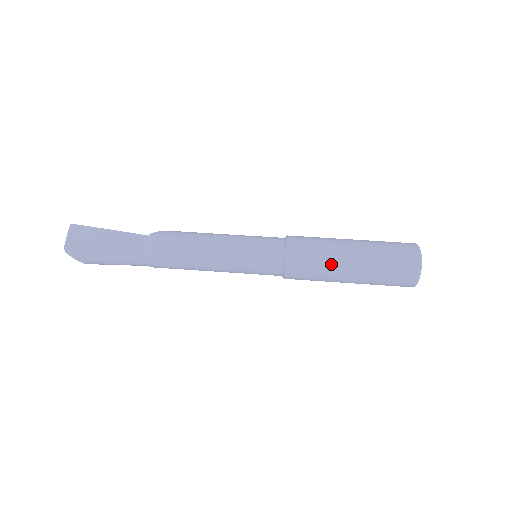
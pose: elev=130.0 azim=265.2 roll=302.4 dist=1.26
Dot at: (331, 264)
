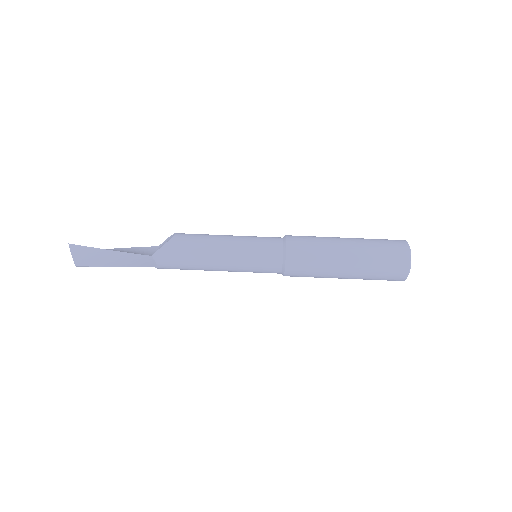
Dot at: (325, 277)
